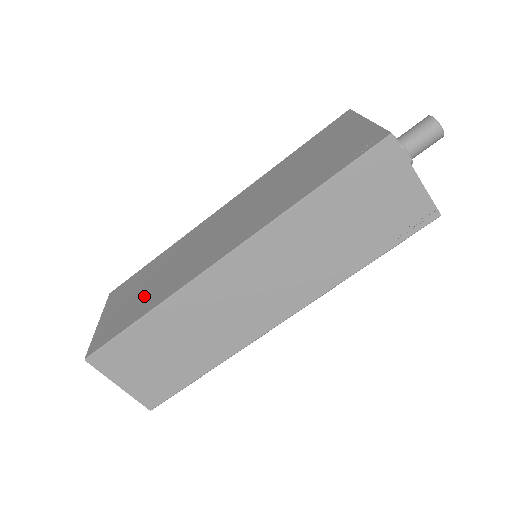
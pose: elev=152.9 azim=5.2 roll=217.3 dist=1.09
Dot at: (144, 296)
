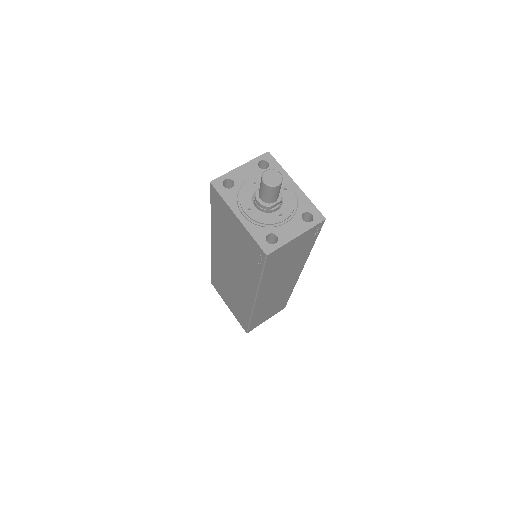
Dot at: (236, 304)
